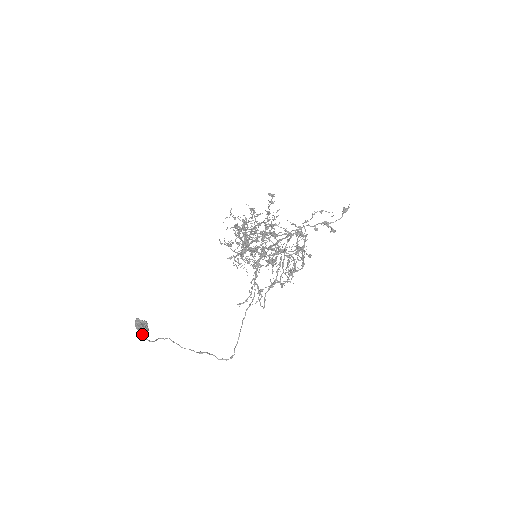
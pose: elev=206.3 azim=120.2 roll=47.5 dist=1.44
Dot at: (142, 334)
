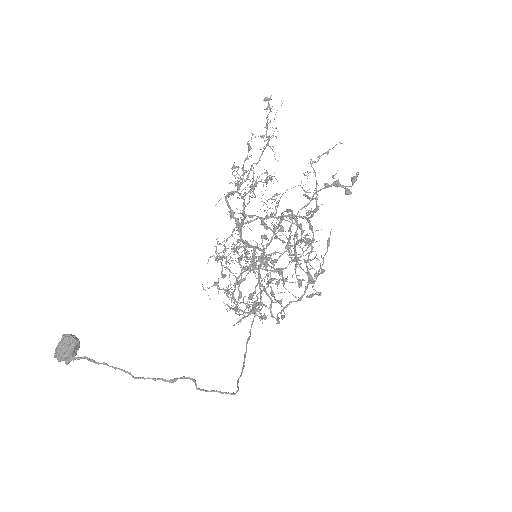
Dot at: (65, 355)
